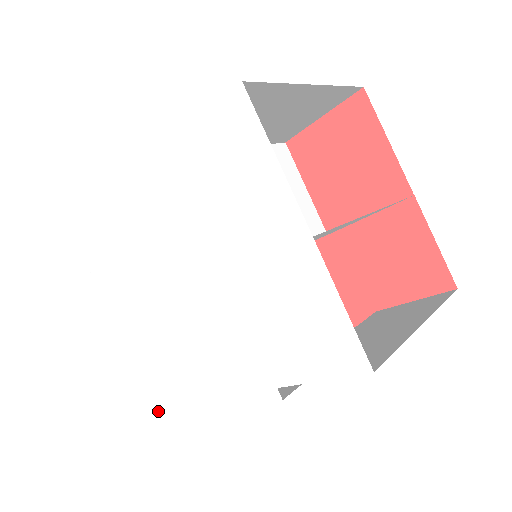
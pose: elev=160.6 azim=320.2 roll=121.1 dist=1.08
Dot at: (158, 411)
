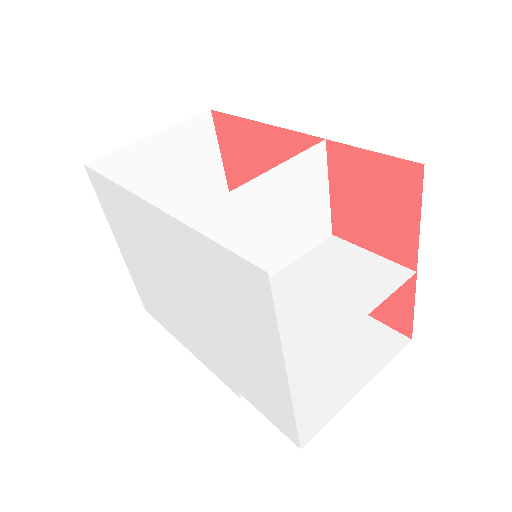
Dot at: (150, 312)
